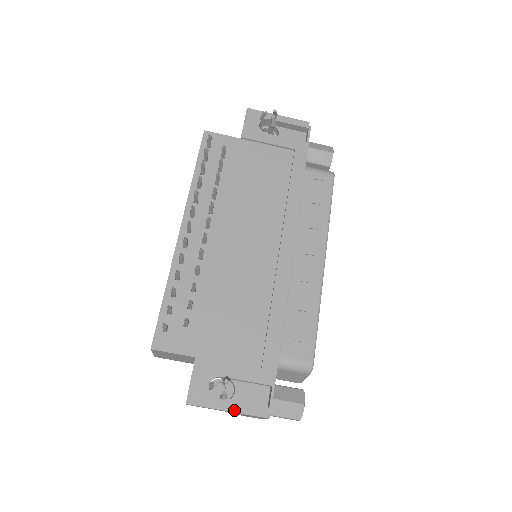
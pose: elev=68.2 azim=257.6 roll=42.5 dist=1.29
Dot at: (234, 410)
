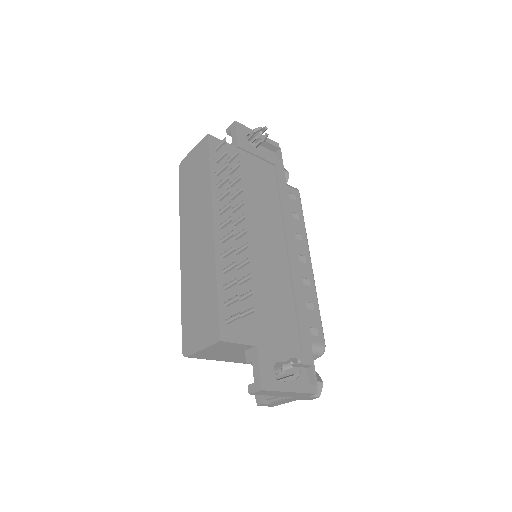
Dot at: (295, 390)
